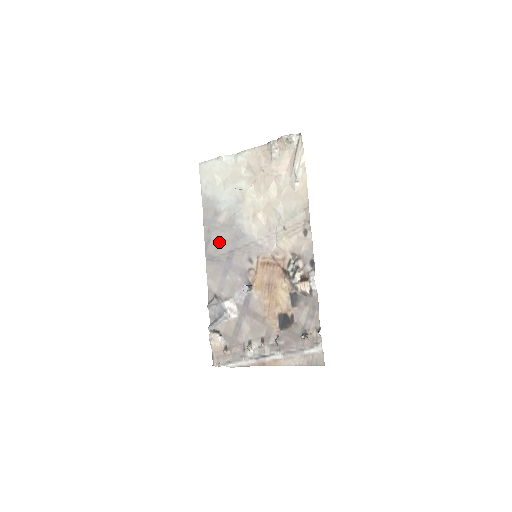
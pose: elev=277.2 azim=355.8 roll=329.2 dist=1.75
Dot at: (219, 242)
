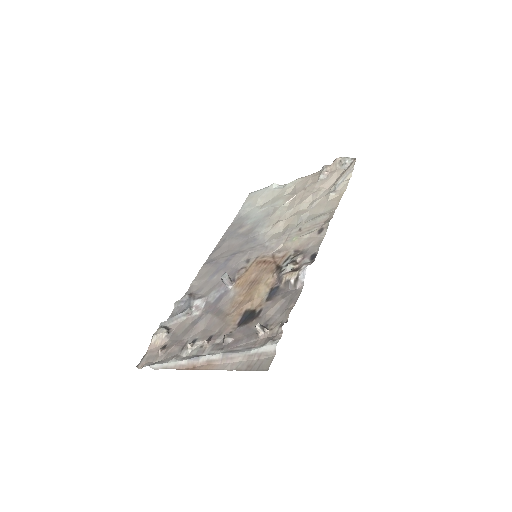
Dot at: (227, 248)
